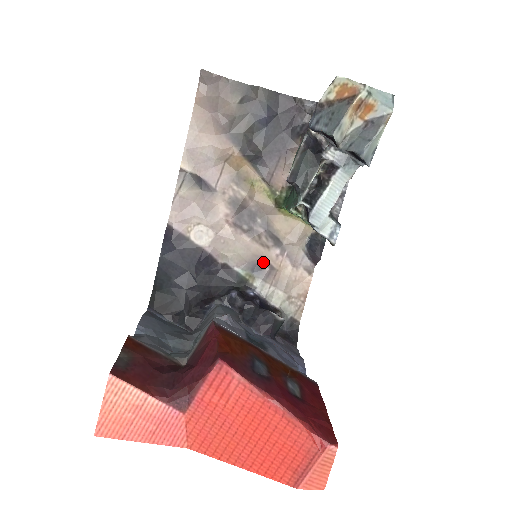
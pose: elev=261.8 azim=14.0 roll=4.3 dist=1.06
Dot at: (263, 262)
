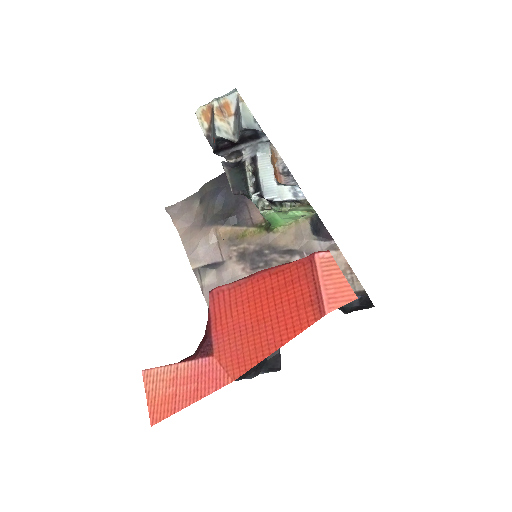
Dot at: occluded
